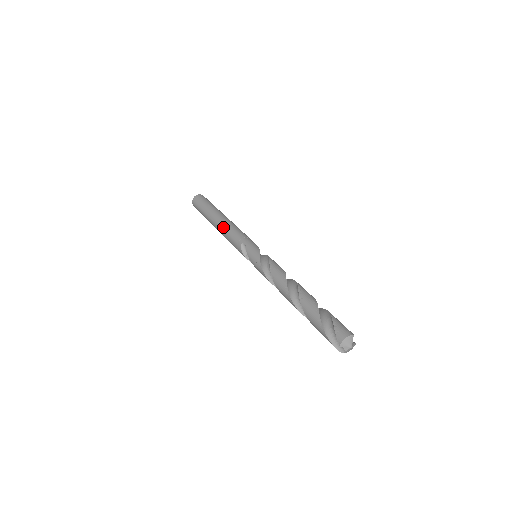
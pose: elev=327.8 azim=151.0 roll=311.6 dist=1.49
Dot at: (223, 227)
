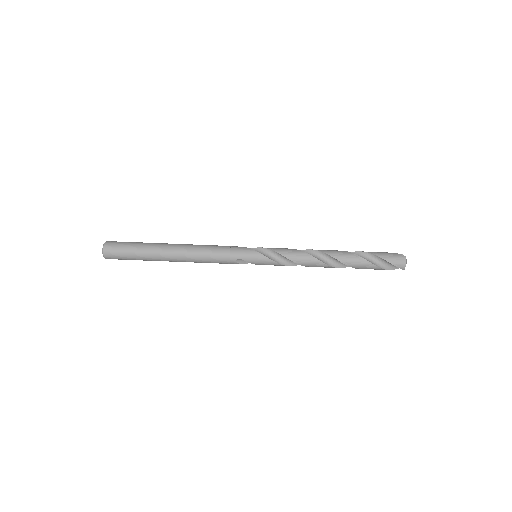
Dot at: (193, 260)
